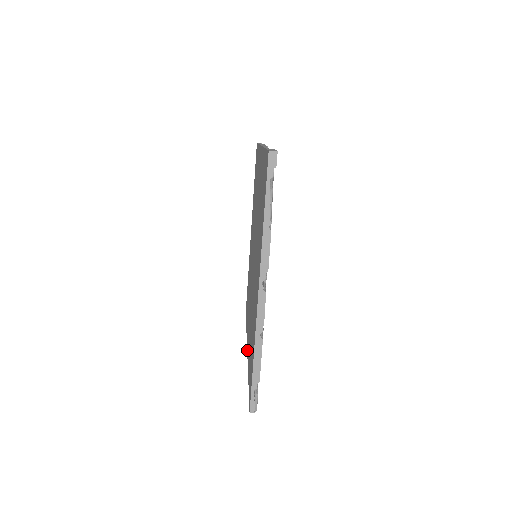
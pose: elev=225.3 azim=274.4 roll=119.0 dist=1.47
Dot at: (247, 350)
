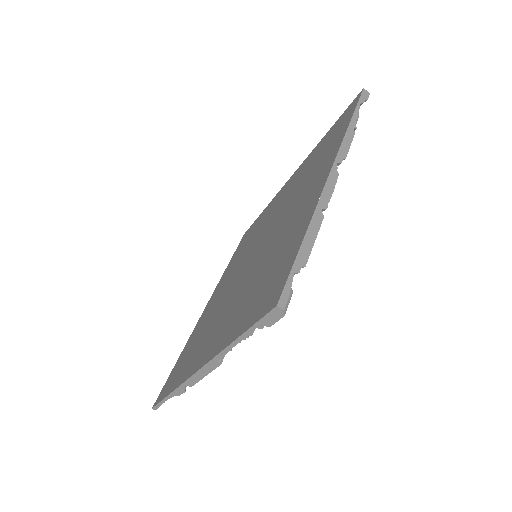
Dot at: (200, 365)
